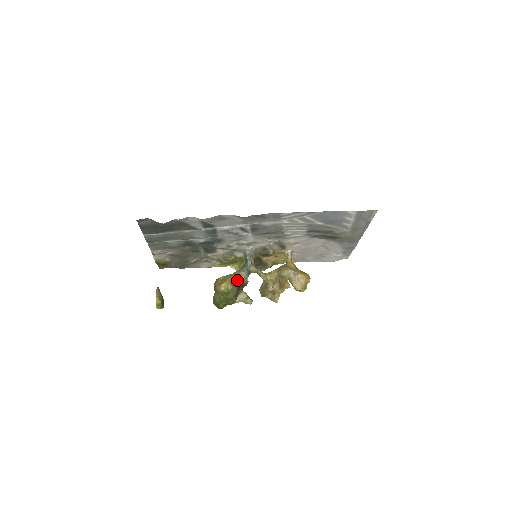
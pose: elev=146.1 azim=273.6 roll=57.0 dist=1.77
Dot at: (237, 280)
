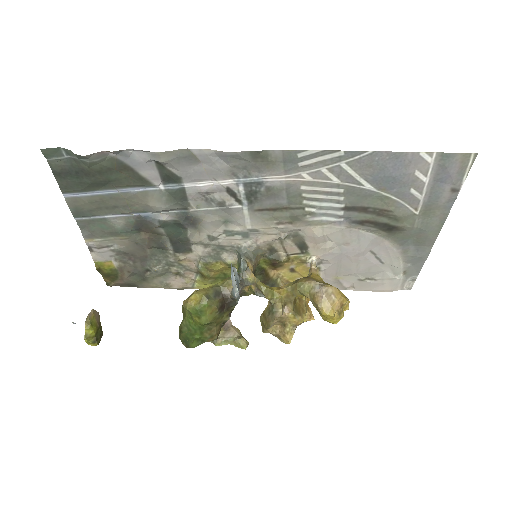
Dot at: (220, 292)
